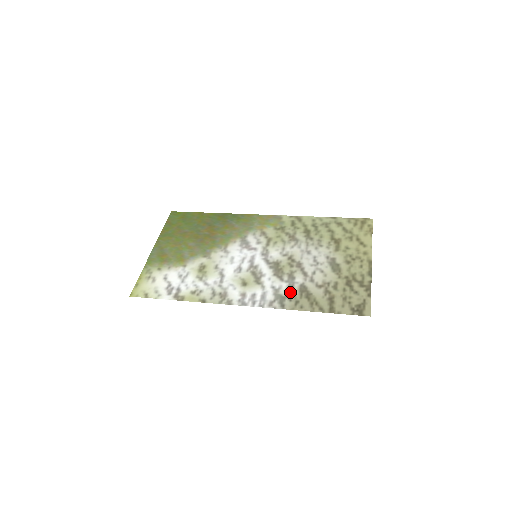
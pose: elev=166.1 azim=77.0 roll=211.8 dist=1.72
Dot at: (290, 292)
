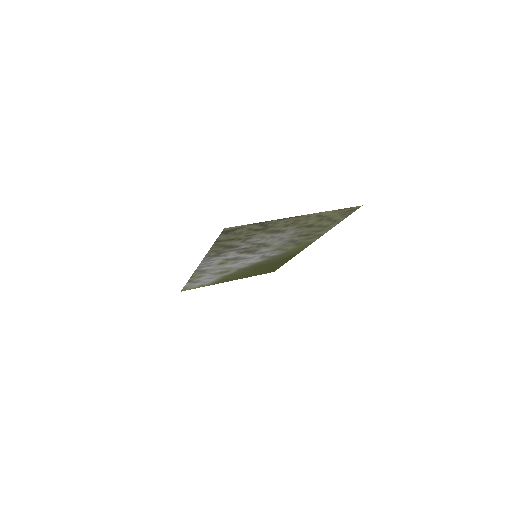
Dot at: (226, 251)
